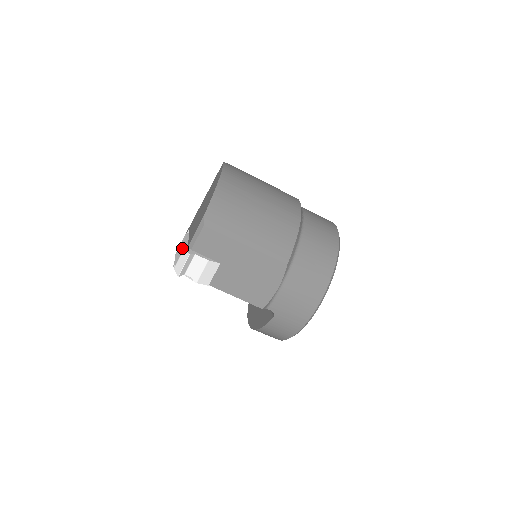
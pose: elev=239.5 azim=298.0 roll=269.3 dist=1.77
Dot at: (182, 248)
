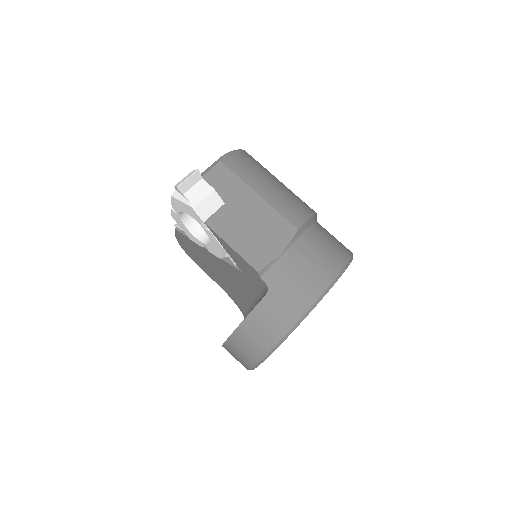
Dot at: occluded
